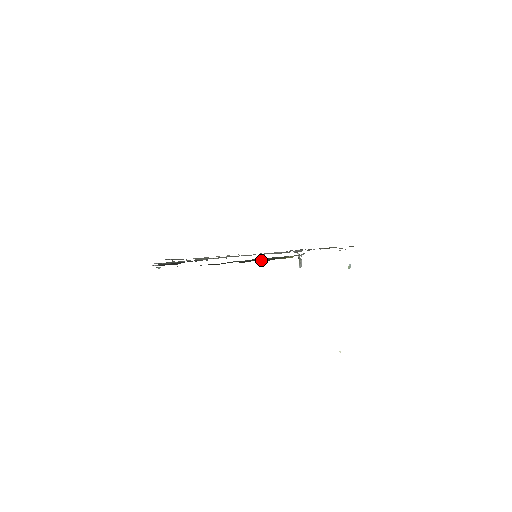
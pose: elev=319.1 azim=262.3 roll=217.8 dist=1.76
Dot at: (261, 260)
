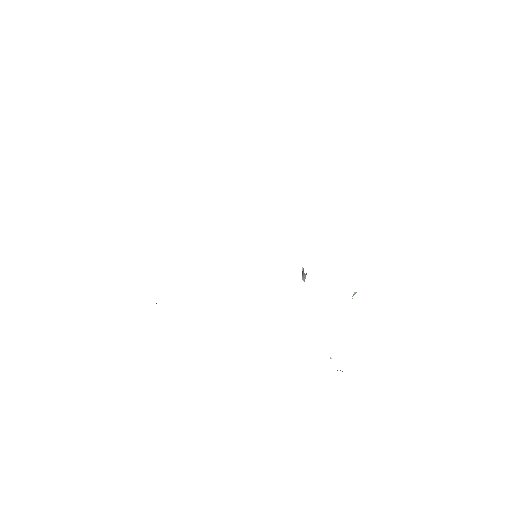
Dot at: occluded
